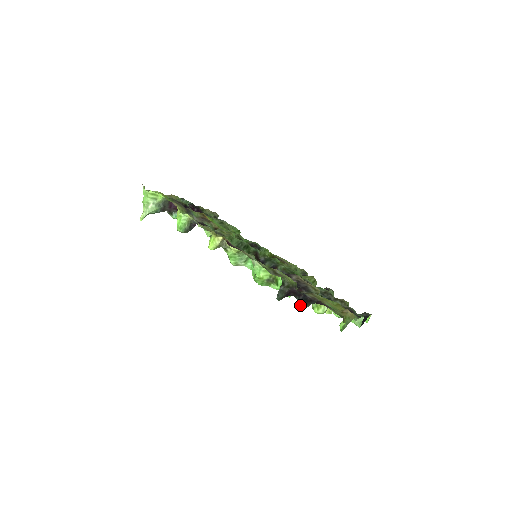
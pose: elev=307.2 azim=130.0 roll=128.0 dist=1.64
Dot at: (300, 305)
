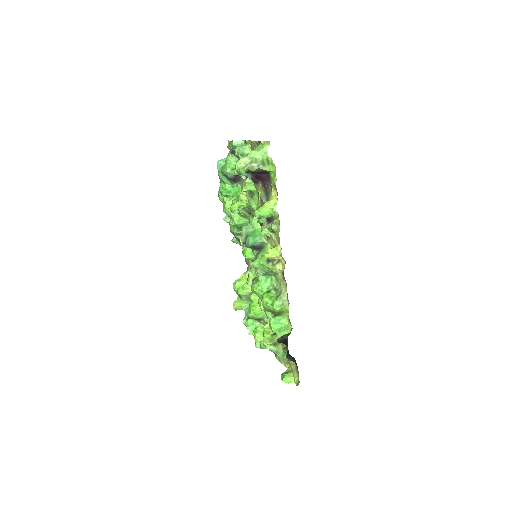
Dot at: occluded
